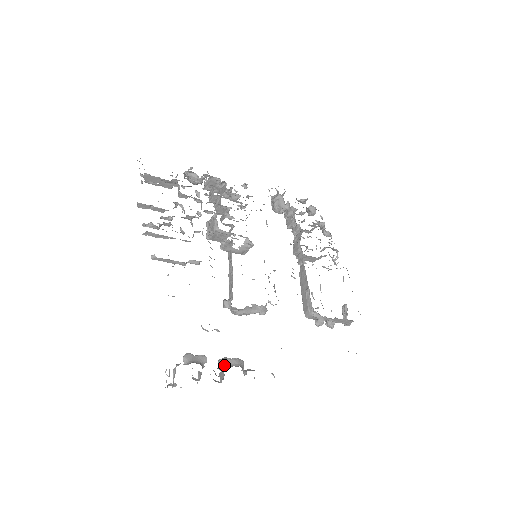
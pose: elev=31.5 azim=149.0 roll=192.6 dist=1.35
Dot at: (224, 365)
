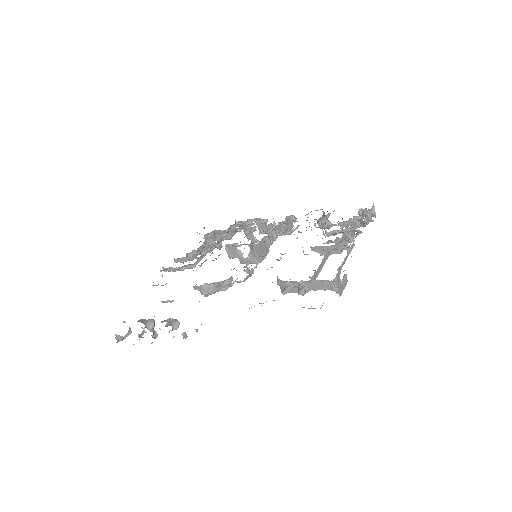
Dot at: occluded
